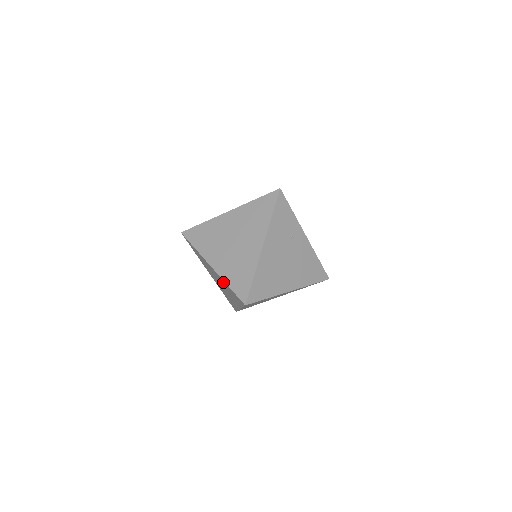
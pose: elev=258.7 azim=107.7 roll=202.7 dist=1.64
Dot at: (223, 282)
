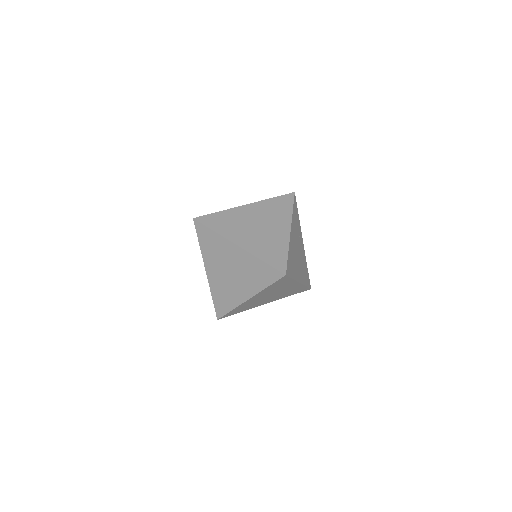
Dot at: (250, 261)
